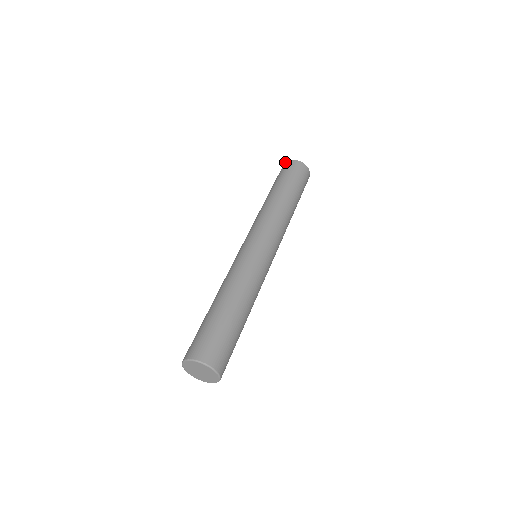
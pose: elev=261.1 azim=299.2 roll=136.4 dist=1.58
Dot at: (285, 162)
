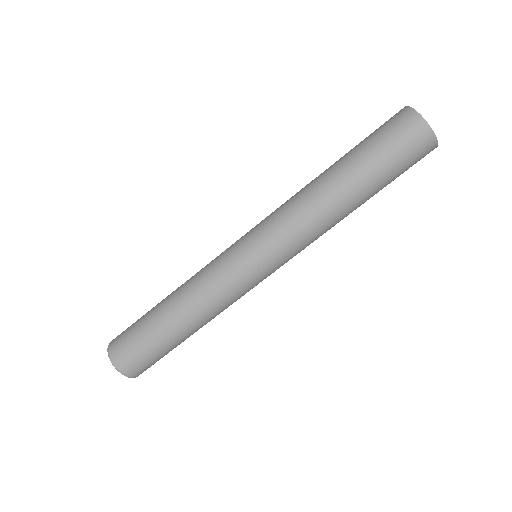
Dot at: occluded
